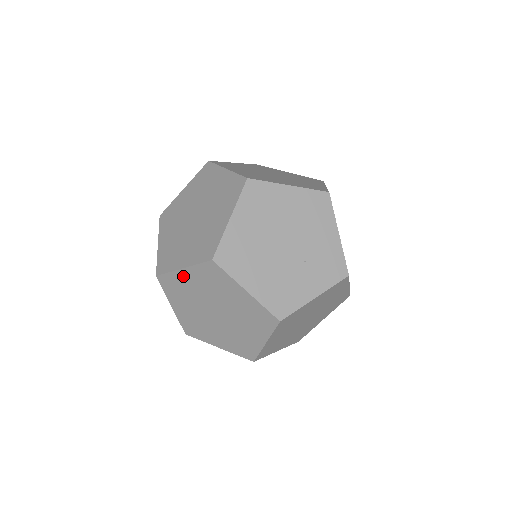
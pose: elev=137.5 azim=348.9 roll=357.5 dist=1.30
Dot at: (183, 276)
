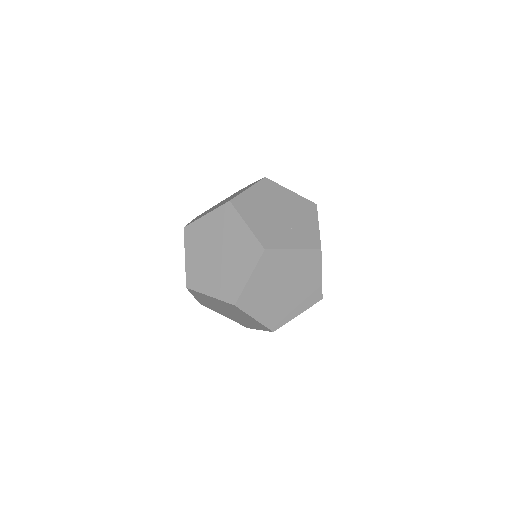
Dot at: (204, 222)
